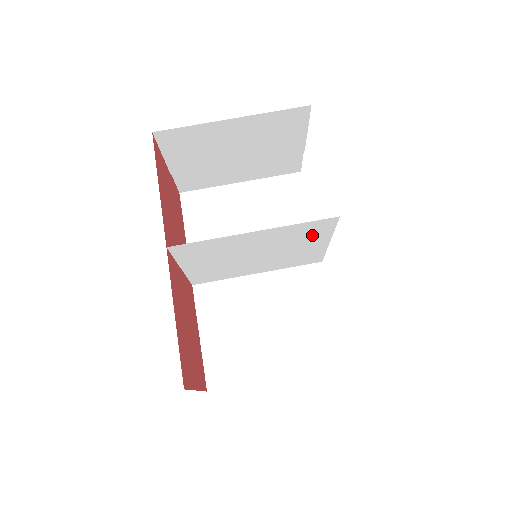
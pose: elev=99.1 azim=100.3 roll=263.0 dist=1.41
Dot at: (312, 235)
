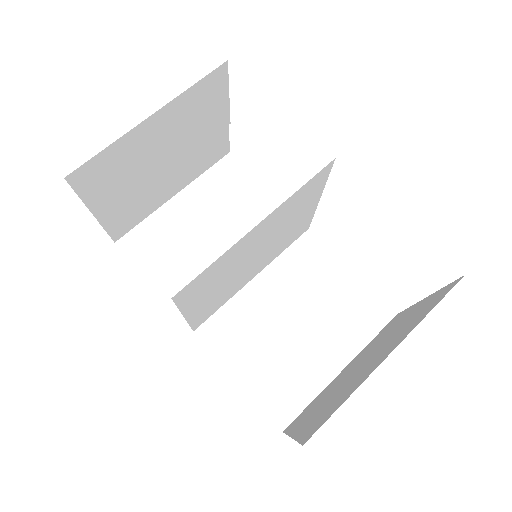
Dot at: (307, 198)
